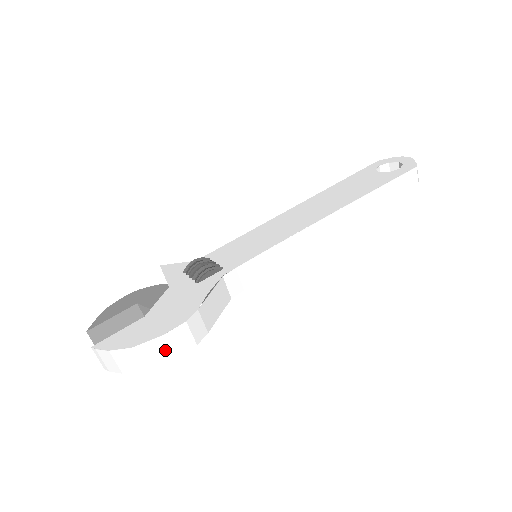
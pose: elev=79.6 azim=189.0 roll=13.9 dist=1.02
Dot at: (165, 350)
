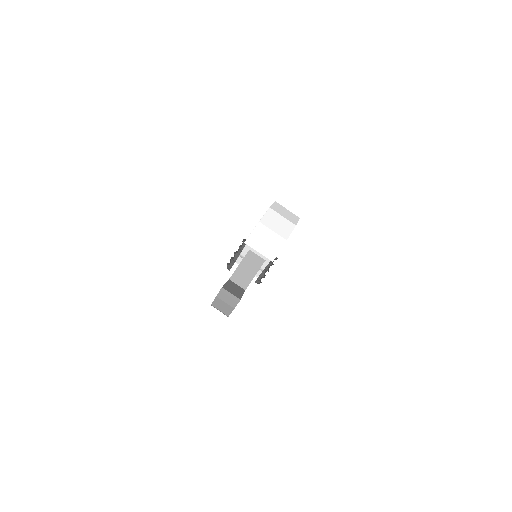
Dot at: (288, 212)
